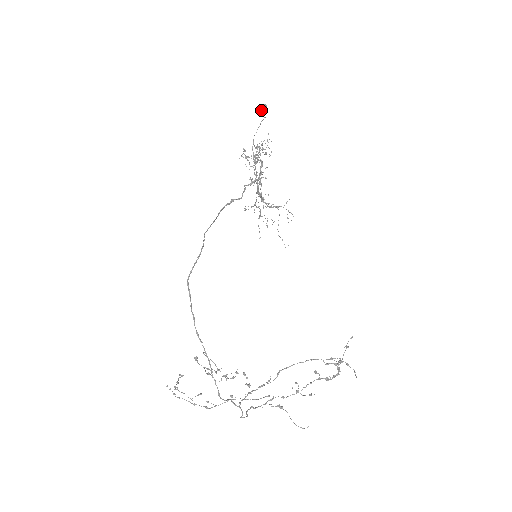
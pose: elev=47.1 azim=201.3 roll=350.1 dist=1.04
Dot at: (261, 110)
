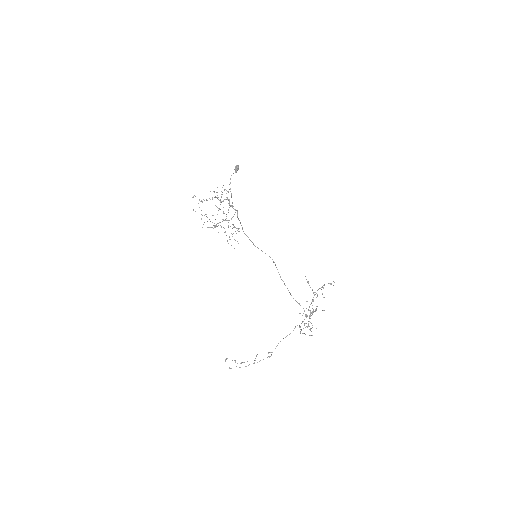
Dot at: (238, 169)
